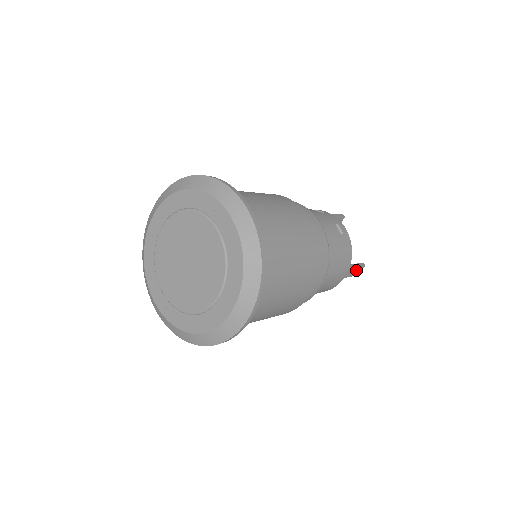
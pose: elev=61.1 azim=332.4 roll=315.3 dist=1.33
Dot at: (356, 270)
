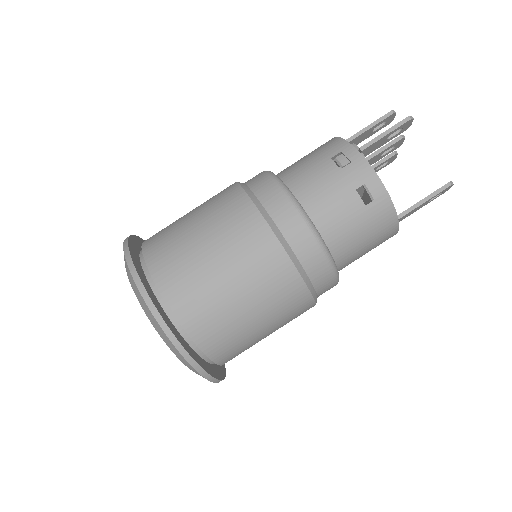
Dot at: occluded
